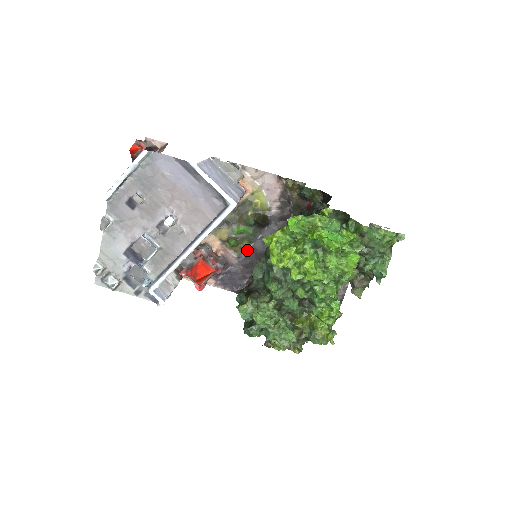
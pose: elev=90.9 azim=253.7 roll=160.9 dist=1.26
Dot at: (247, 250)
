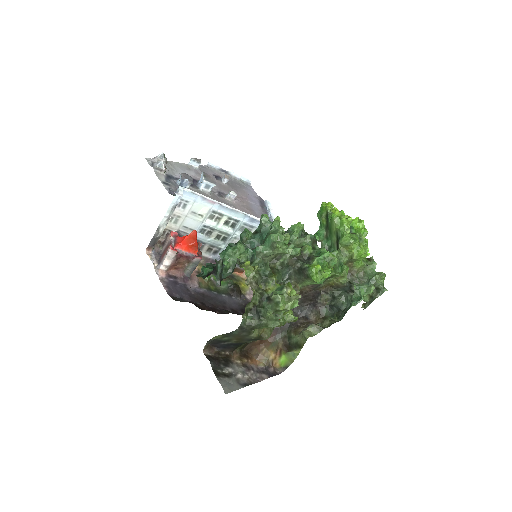
Dot at: (209, 291)
